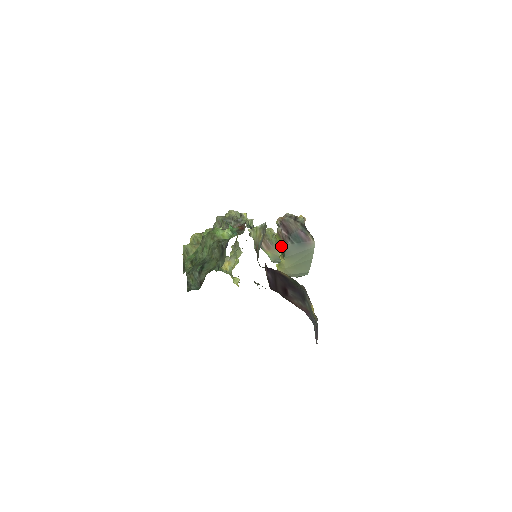
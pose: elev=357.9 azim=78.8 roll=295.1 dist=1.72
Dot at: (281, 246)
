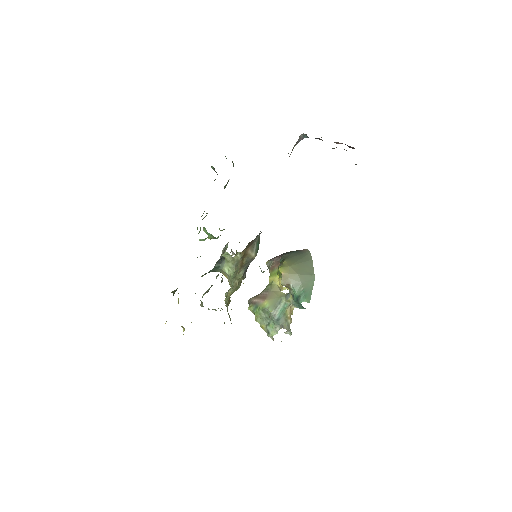
Dot at: (278, 268)
